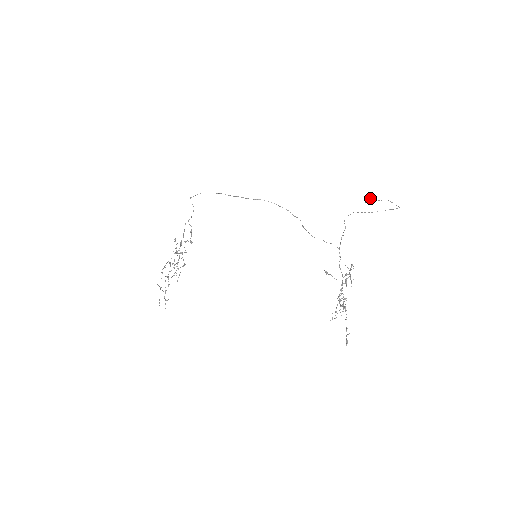
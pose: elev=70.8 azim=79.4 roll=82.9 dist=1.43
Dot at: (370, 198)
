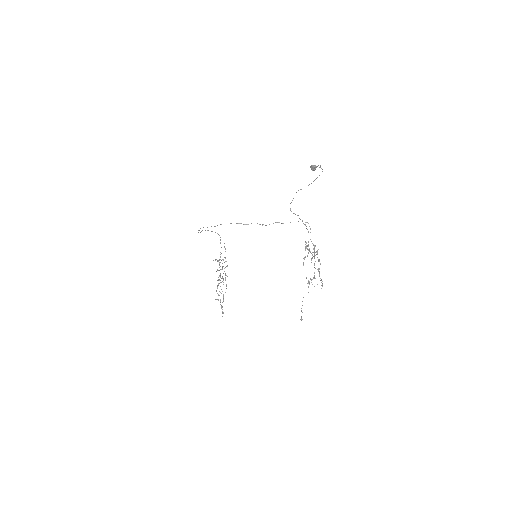
Dot at: (312, 167)
